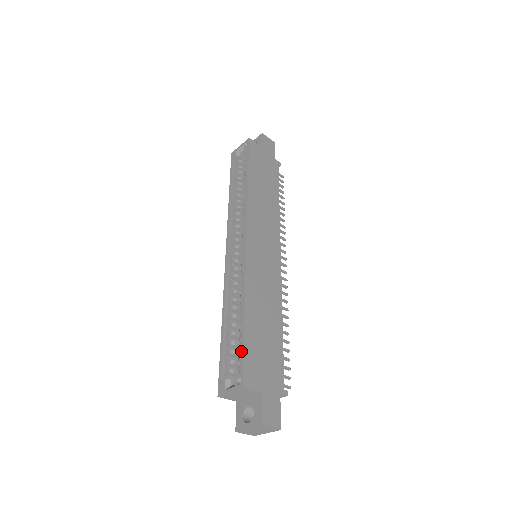
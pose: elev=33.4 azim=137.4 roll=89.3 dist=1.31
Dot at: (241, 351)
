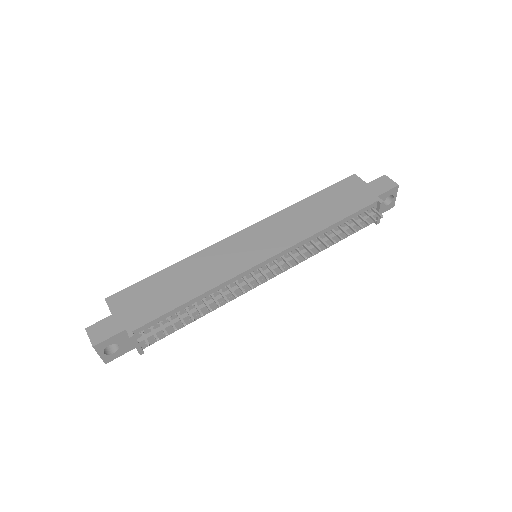
Dot at: (137, 284)
